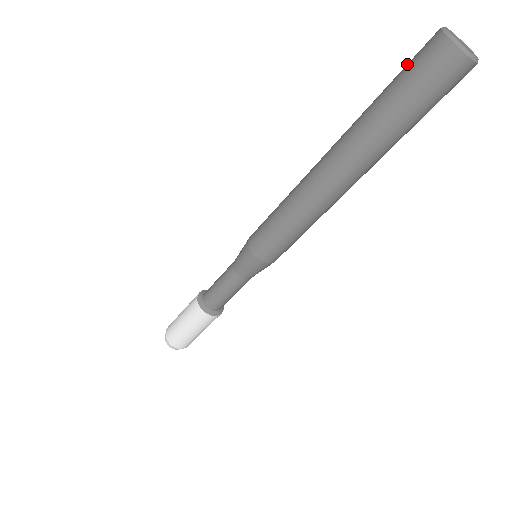
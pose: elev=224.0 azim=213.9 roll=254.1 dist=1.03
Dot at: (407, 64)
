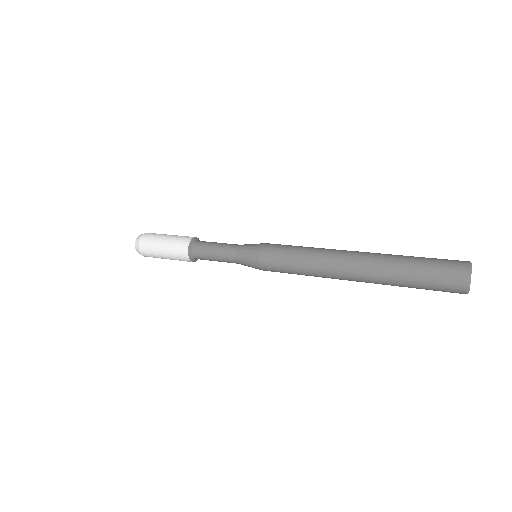
Dot at: (437, 286)
